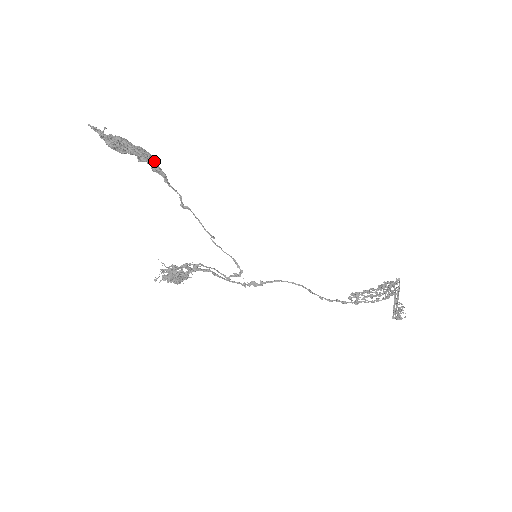
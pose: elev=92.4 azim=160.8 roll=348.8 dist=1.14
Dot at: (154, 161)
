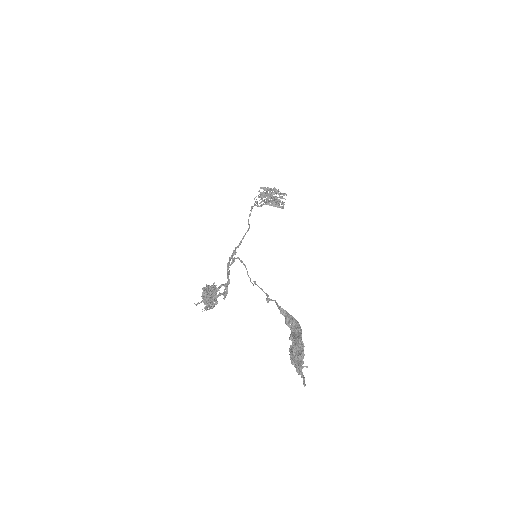
Dot at: (295, 322)
